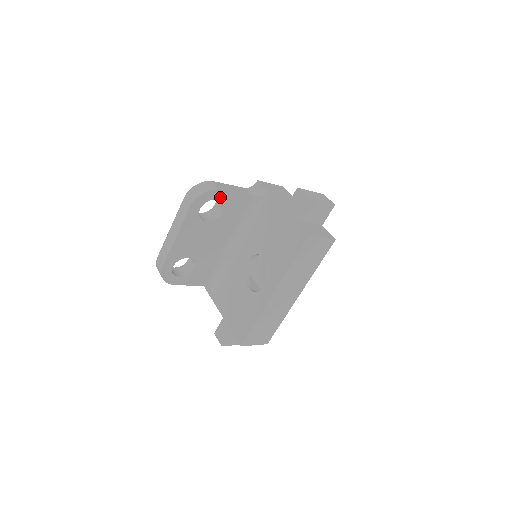
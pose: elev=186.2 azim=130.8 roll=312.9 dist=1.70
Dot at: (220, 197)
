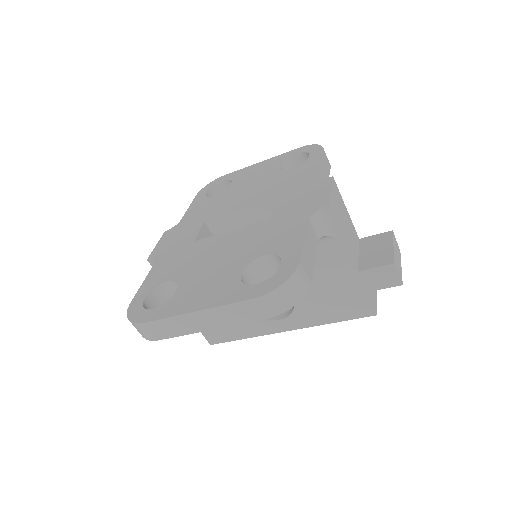
Dot at: occluded
